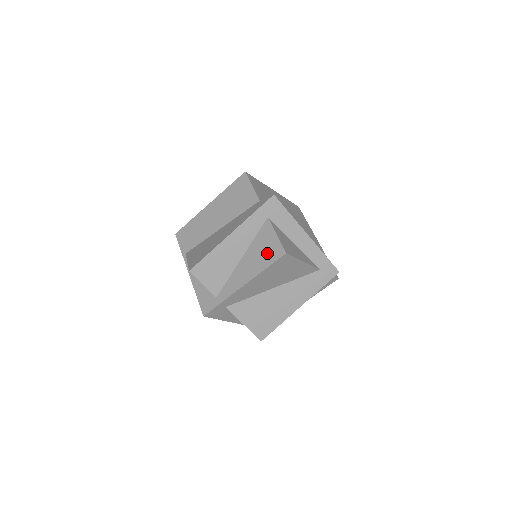
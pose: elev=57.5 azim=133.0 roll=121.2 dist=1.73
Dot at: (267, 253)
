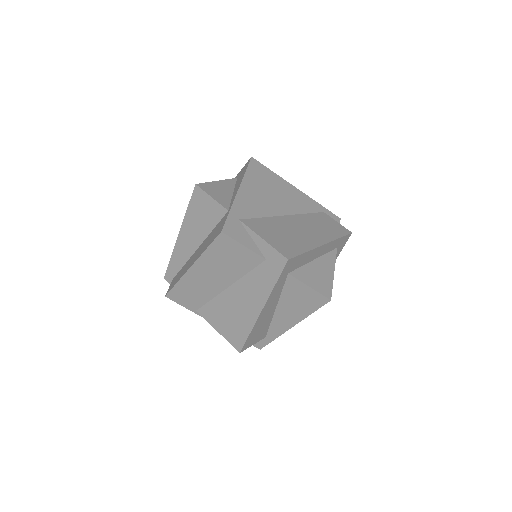
Dot at: (307, 302)
